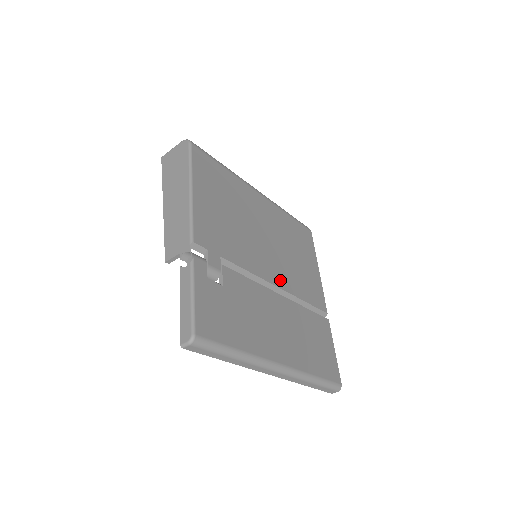
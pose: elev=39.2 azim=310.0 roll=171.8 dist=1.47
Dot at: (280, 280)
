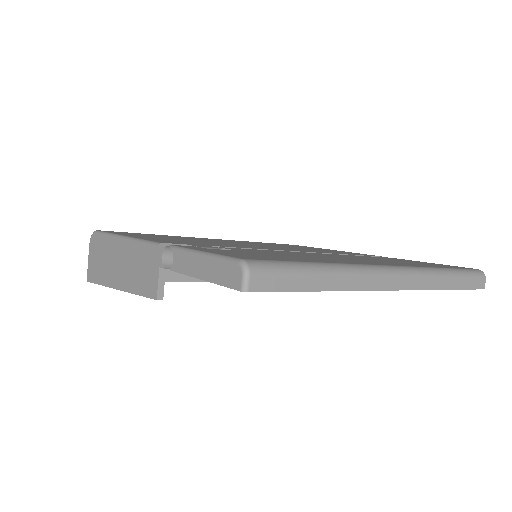
Dot at: occluded
